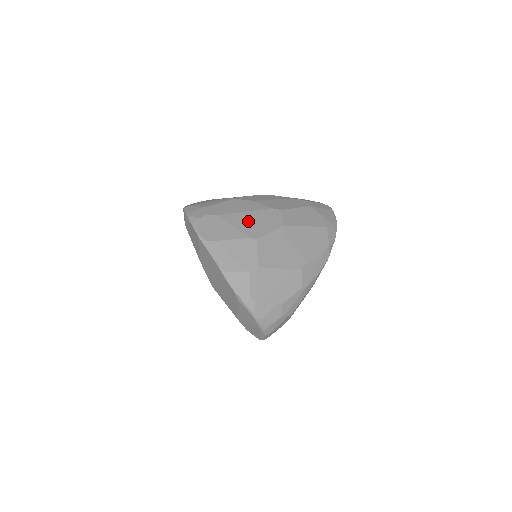
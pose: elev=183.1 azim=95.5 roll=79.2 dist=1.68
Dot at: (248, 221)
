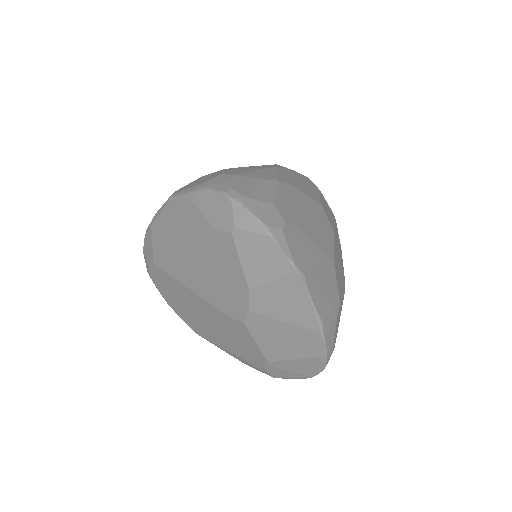
Dot at: (315, 228)
